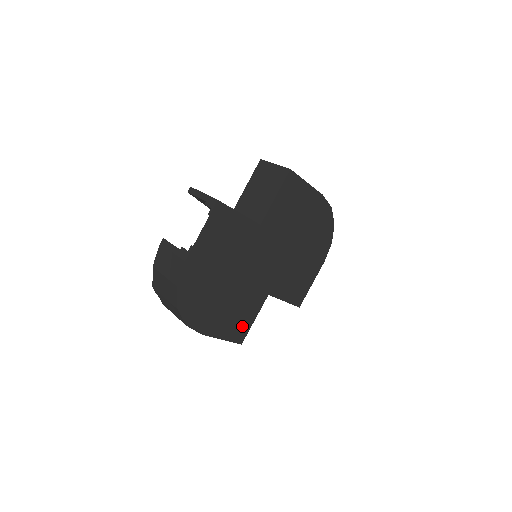
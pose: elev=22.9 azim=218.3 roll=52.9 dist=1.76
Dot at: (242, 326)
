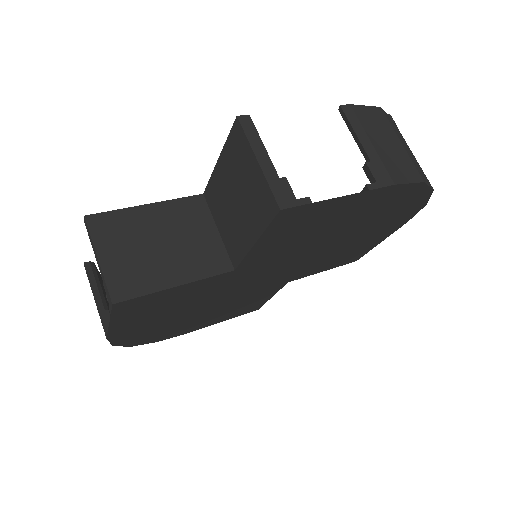
Dot at: (251, 306)
